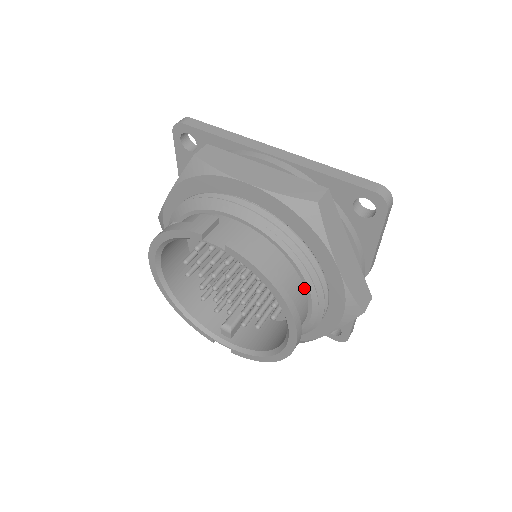
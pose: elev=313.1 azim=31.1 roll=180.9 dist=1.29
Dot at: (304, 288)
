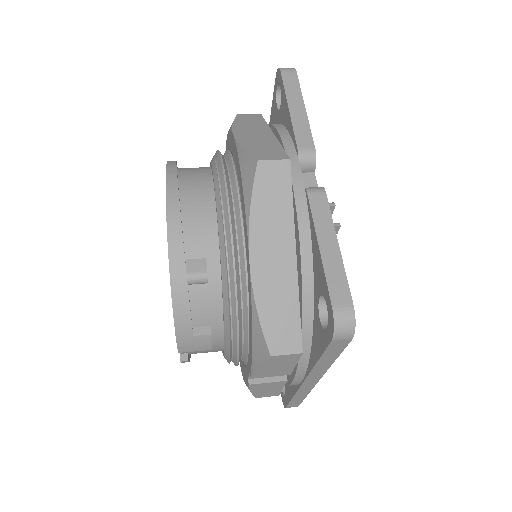
Dot at: (212, 178)
